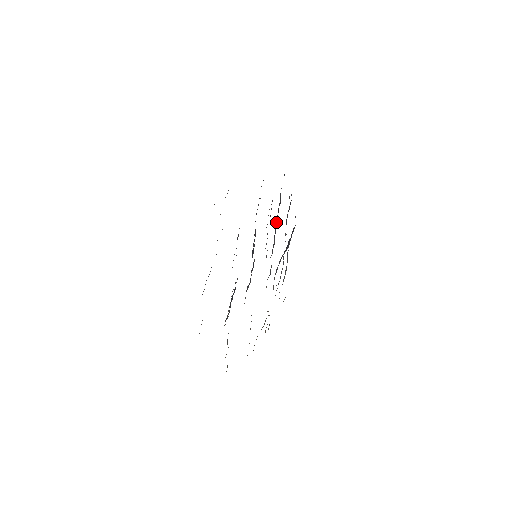
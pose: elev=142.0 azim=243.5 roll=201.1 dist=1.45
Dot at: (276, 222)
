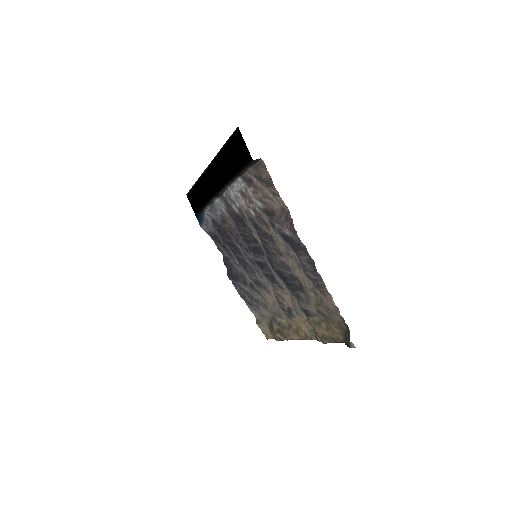
Dot at: (229, 244)
